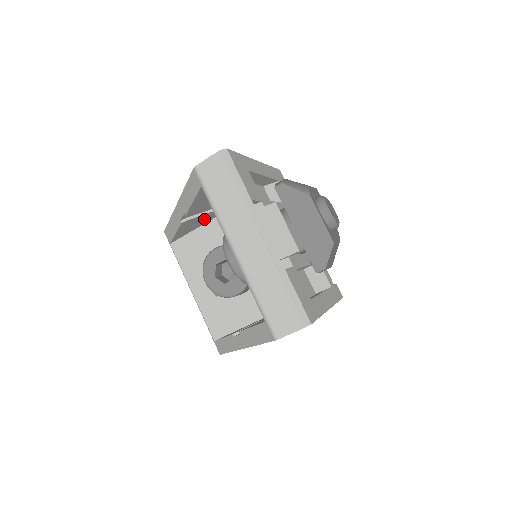
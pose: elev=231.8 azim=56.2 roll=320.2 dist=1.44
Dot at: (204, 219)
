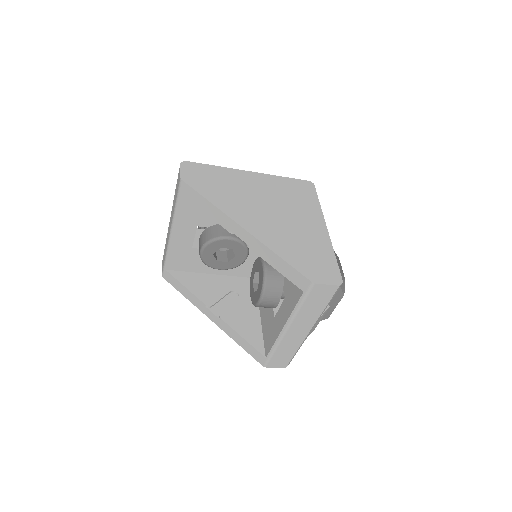
Dot at: occluded
